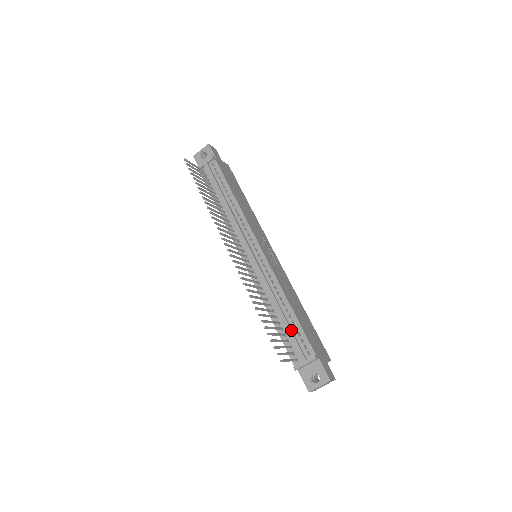
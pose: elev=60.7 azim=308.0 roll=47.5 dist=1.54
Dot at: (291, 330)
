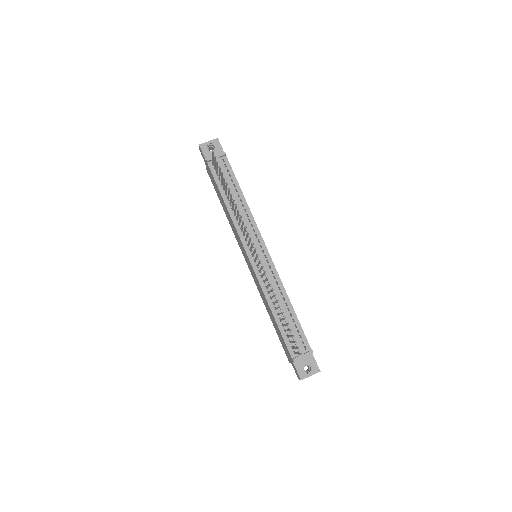
Dot at: (292, 327)
